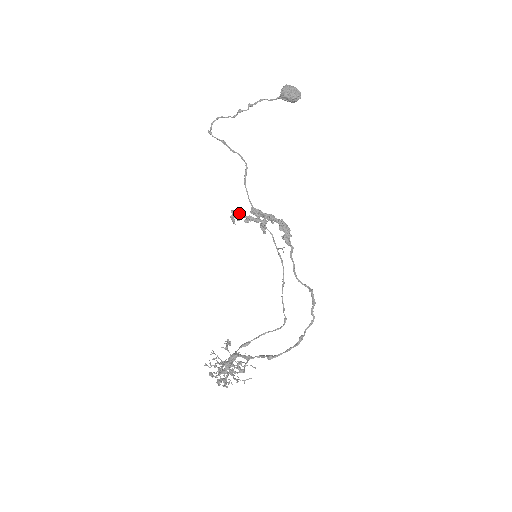
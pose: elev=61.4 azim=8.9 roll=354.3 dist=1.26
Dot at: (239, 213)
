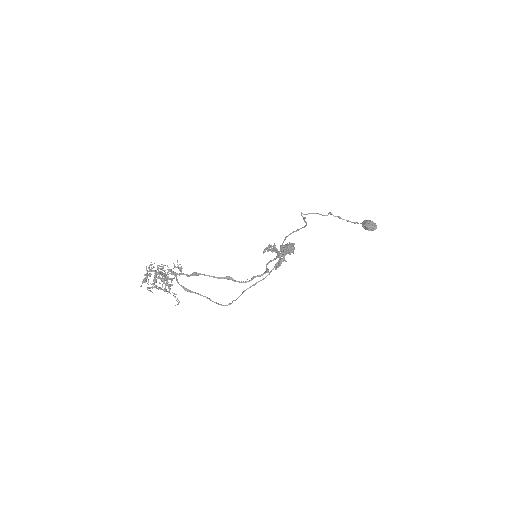
Dot at: occluded
